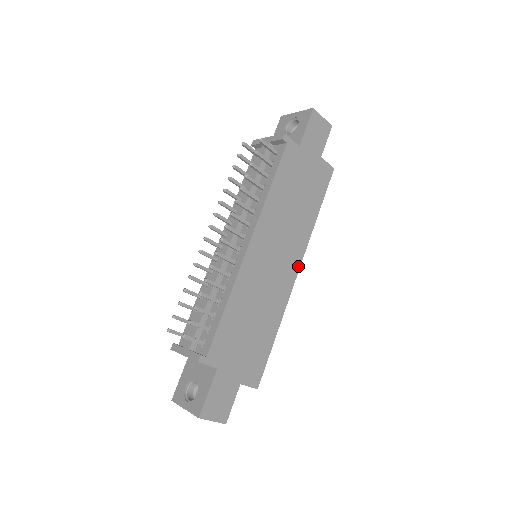
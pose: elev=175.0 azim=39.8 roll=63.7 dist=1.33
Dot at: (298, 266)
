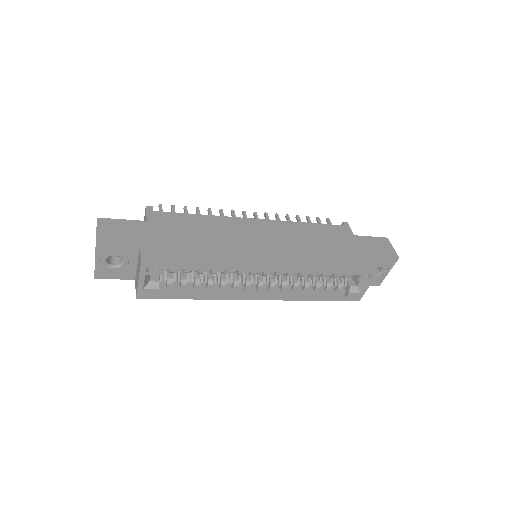
Dot at: (277, 267)
